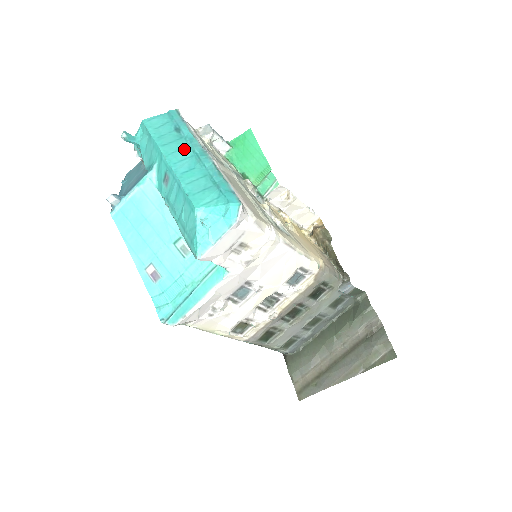
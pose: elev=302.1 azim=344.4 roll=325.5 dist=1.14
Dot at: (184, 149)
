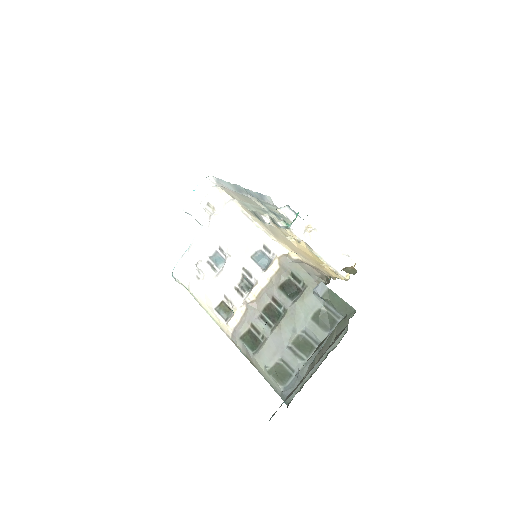
Dot at: occluded
